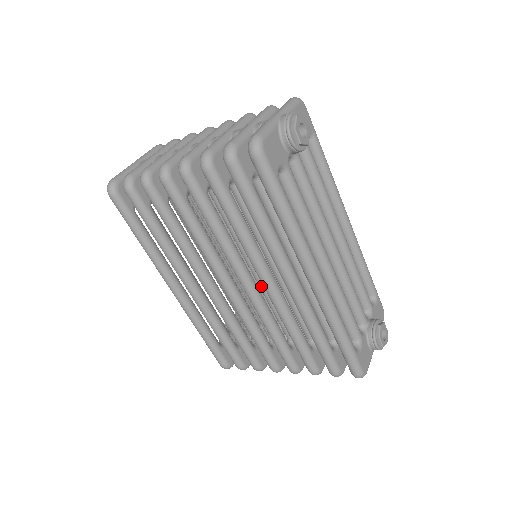
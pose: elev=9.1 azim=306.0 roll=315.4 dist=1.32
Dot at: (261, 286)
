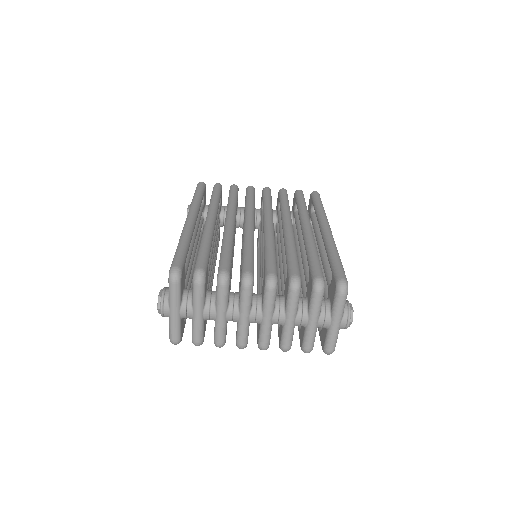
Dot at: occluded
